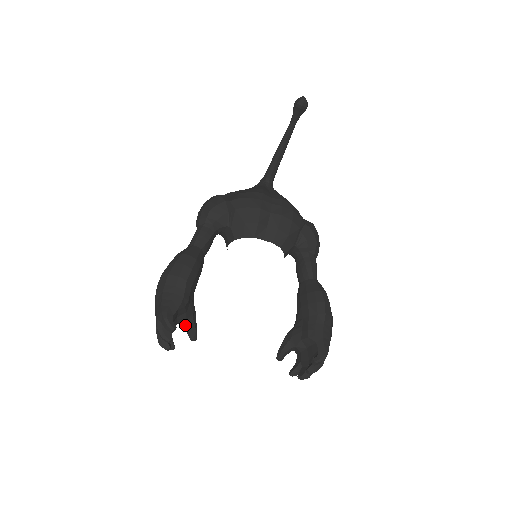
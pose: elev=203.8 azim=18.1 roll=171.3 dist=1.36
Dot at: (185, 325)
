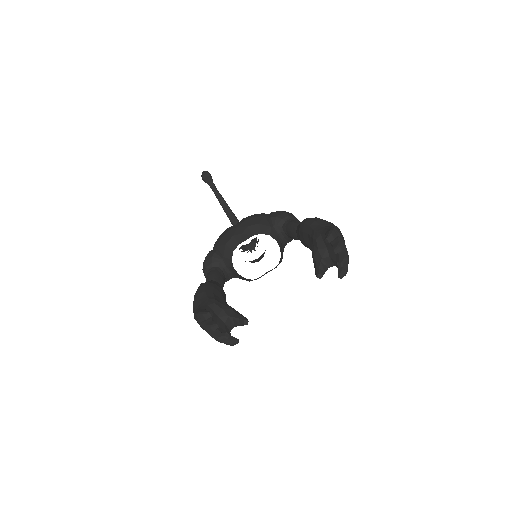
Dot at: (234, 322)
